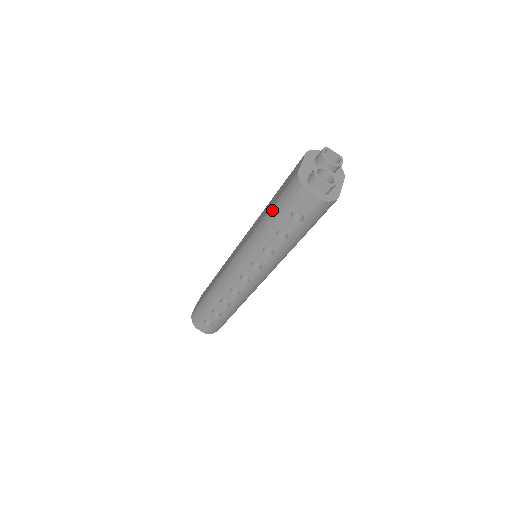
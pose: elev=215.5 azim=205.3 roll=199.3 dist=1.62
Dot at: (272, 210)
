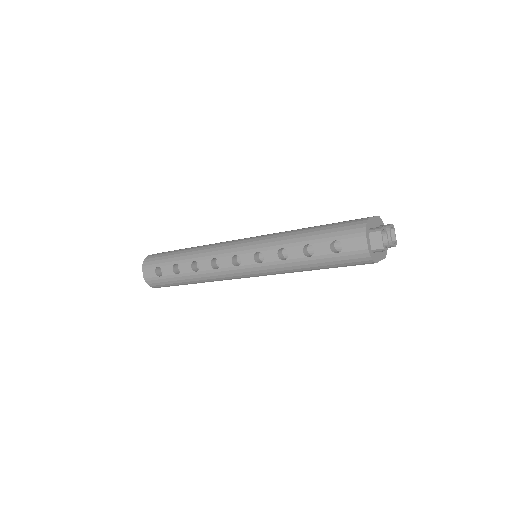
Dot at: (319, 228)
